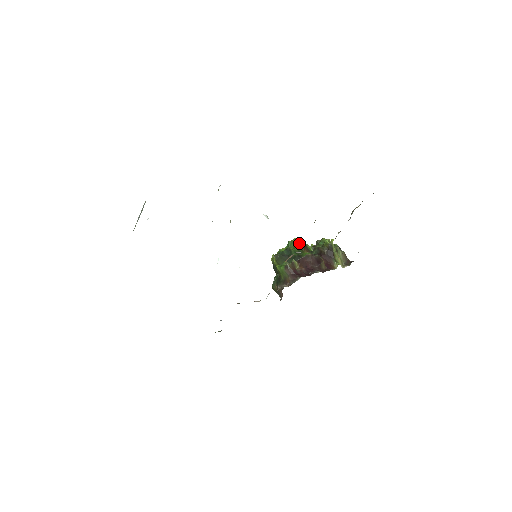
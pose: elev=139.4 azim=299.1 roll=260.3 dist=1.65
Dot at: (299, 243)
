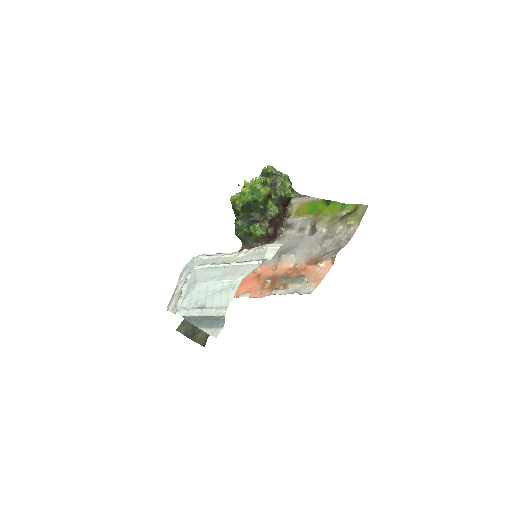
Dot at: (265, 192)
